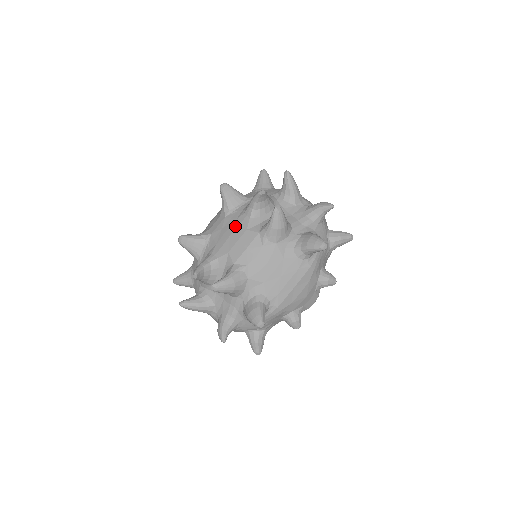
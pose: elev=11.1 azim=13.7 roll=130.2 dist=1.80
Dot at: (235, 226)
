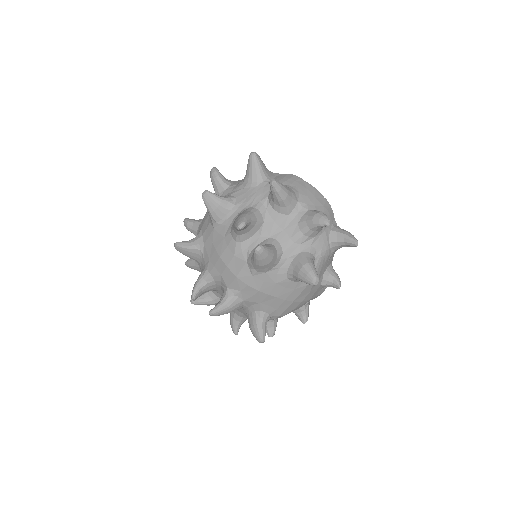
Dot at: (223, 247)
